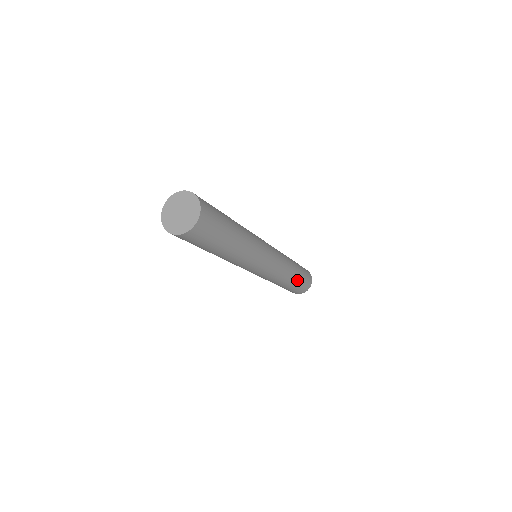
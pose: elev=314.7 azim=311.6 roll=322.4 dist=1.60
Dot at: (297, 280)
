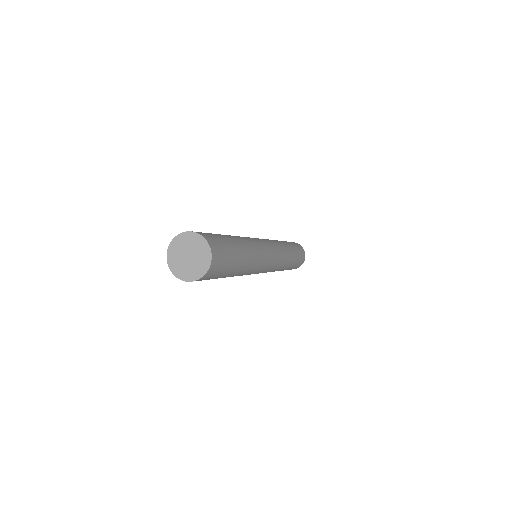
Dot at: occluded
